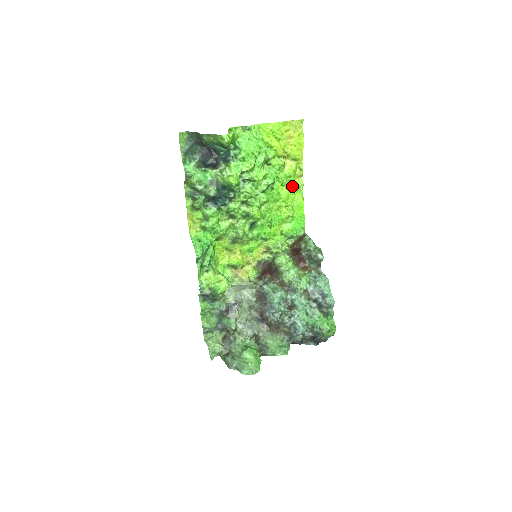
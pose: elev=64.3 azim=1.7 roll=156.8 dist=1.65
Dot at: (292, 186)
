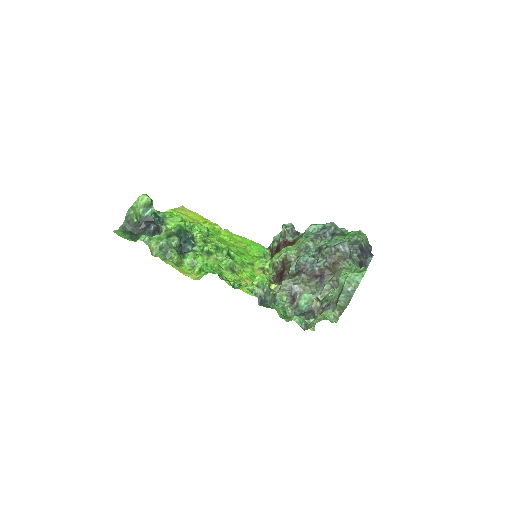
Dot at: (223, 233)
